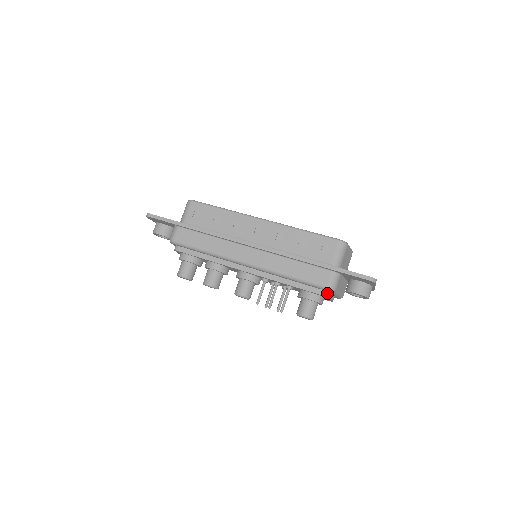
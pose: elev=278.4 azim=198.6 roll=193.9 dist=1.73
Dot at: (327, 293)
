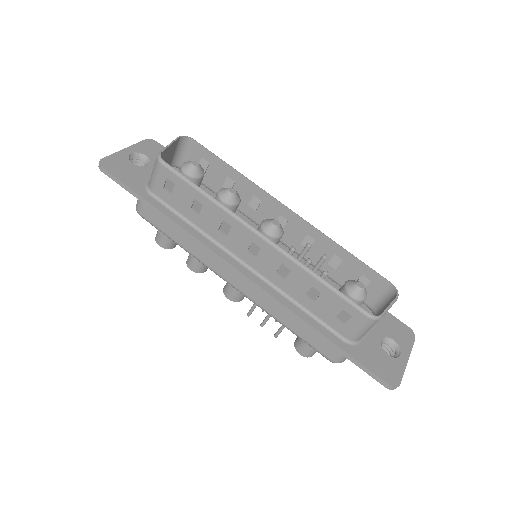
Dot at: occluded
